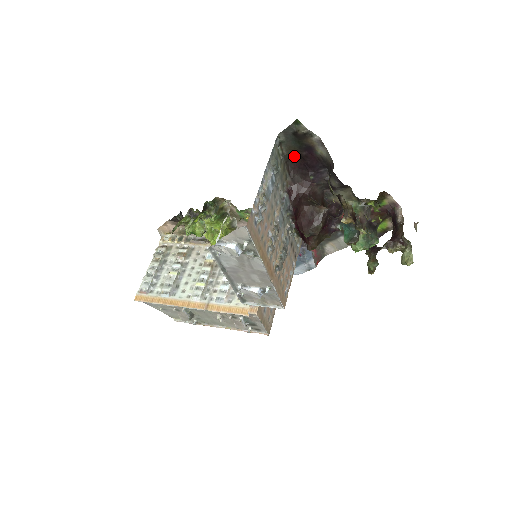
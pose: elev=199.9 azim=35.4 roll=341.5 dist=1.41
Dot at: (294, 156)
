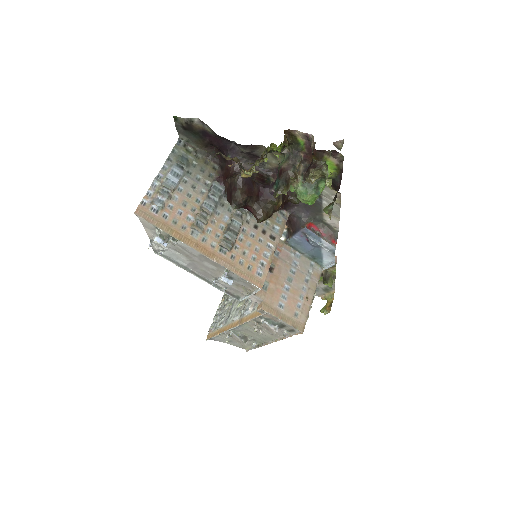
Dot at: (209, 148)
